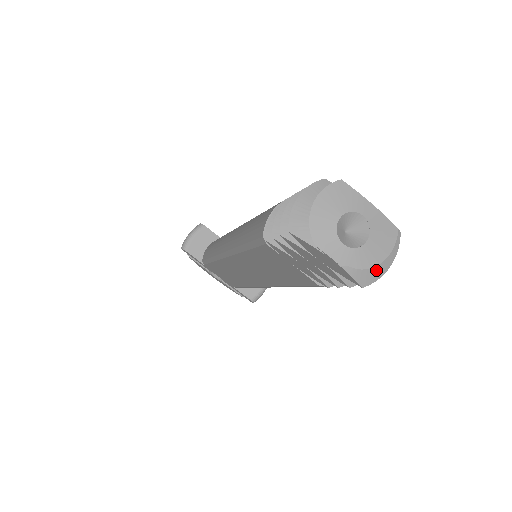
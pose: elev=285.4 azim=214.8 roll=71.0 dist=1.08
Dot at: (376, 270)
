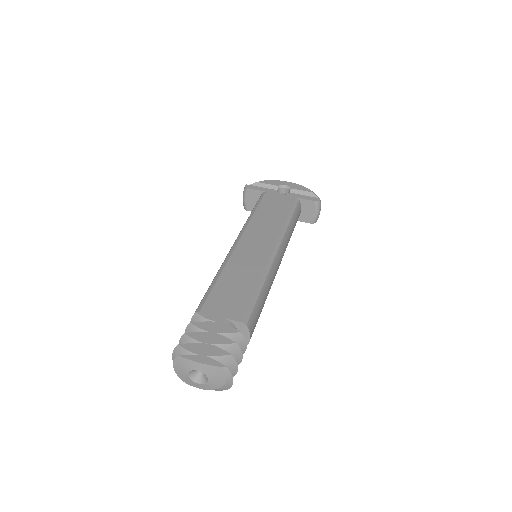
Dot at: (225, 386)
